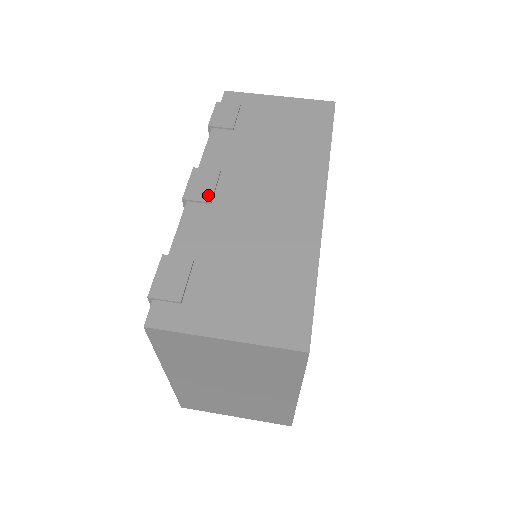
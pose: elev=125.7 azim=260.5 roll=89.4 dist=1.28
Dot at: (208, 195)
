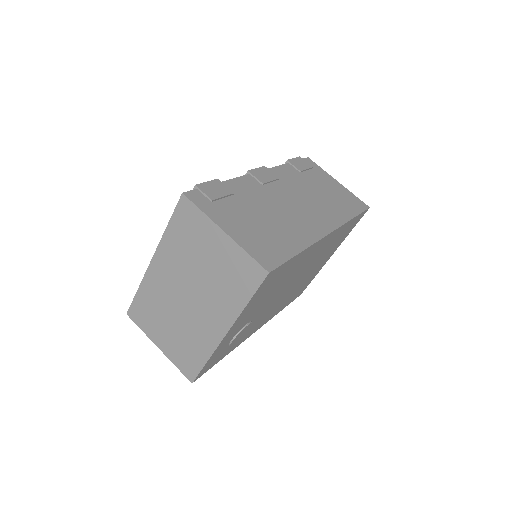
Dot at: (264, 180)
